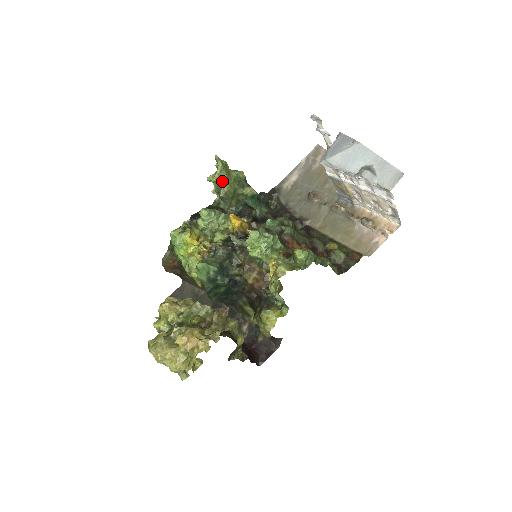
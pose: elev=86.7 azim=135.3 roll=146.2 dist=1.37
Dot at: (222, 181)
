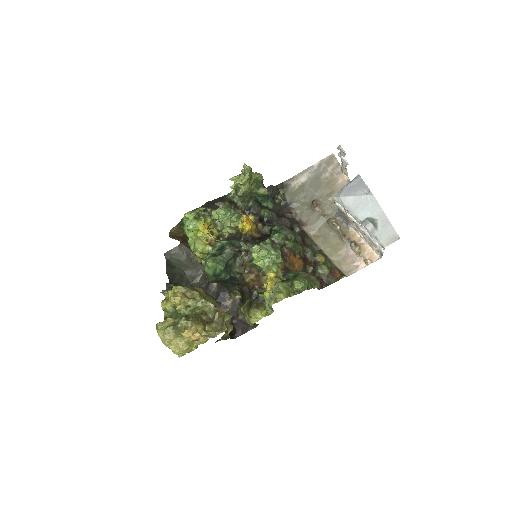
Dot at: (243, 185)
